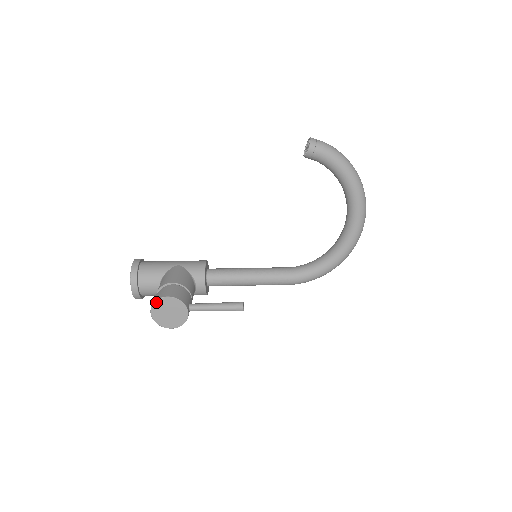
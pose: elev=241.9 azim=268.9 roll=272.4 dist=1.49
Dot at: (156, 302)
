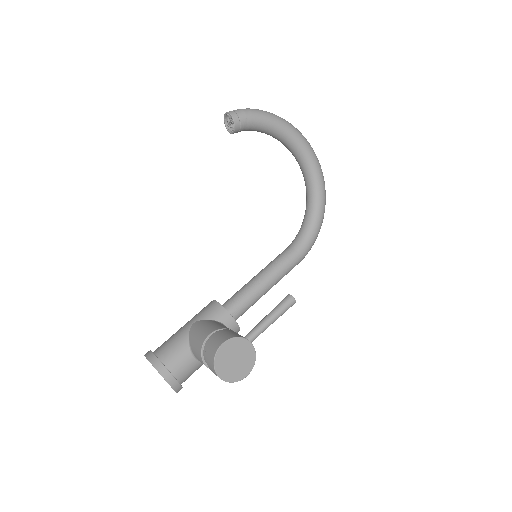
Dot at: (216, 359)
